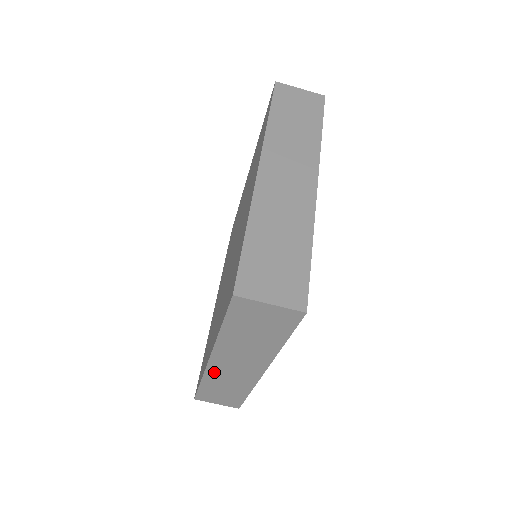
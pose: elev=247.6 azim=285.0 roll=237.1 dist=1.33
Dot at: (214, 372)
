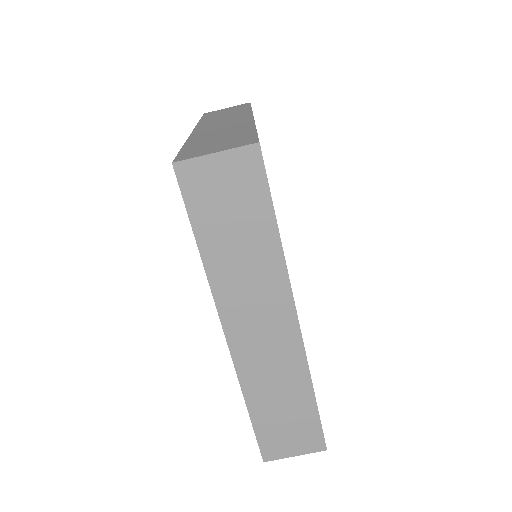
Dot at: (246, 365)
